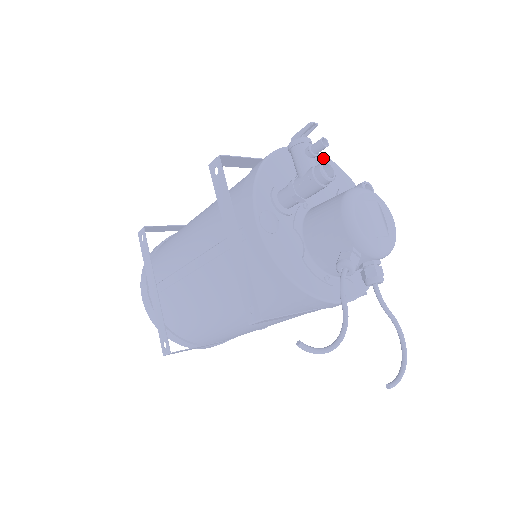
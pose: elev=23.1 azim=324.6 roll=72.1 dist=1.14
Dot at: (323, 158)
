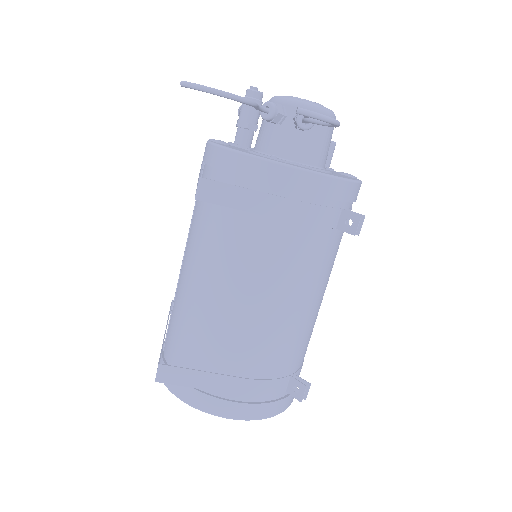
Dot at: occluded
